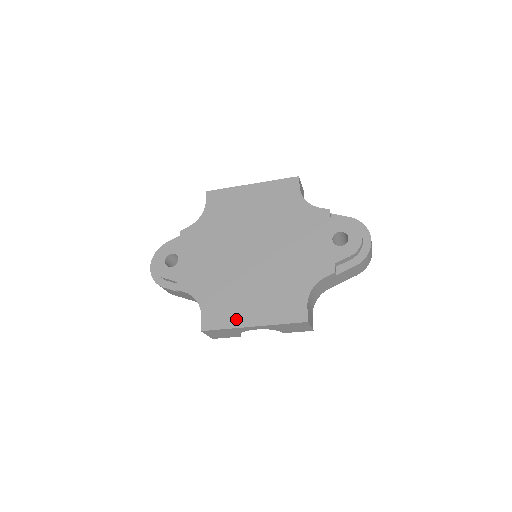
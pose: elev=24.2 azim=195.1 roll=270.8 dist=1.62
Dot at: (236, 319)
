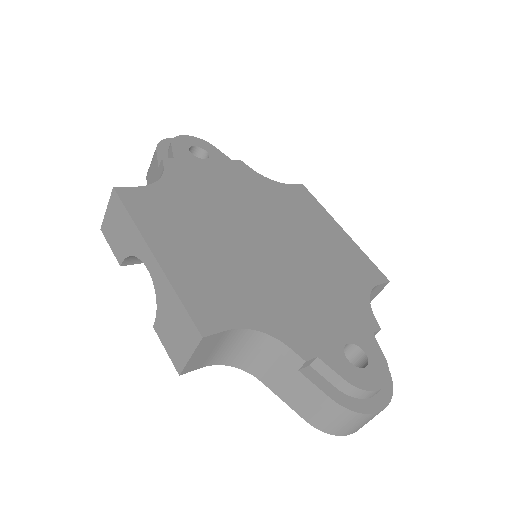
Dot at: (155, 230)
